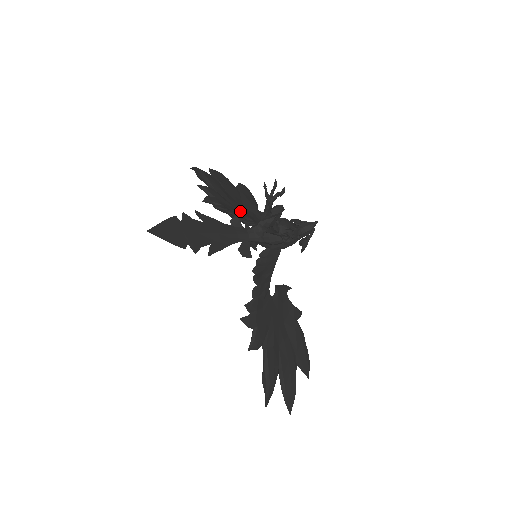
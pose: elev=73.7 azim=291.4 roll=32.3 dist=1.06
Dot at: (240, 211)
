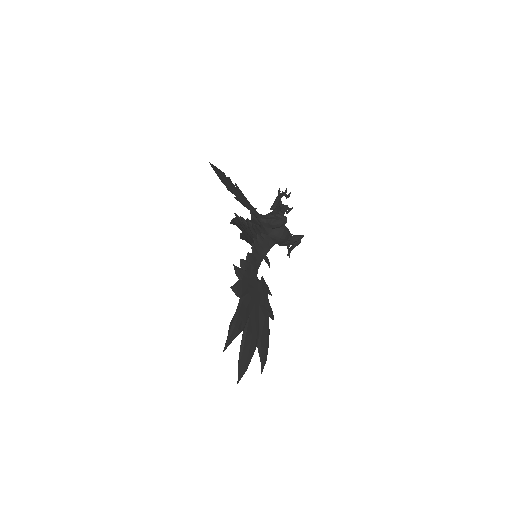
Dot at: occluded
